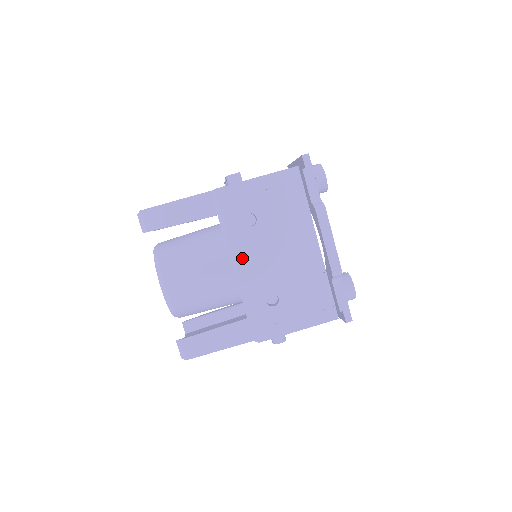
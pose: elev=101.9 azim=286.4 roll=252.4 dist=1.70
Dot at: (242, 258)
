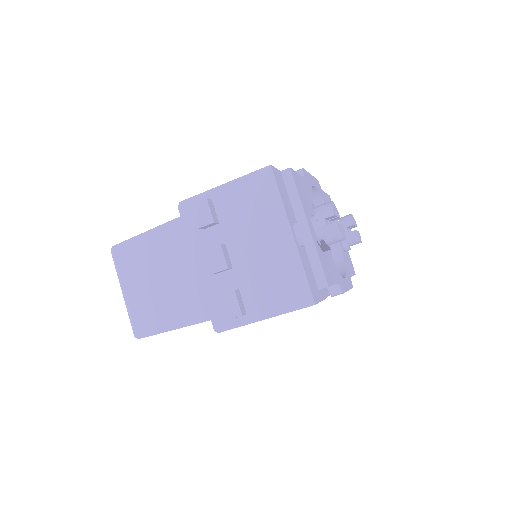
Dot at: occluded
